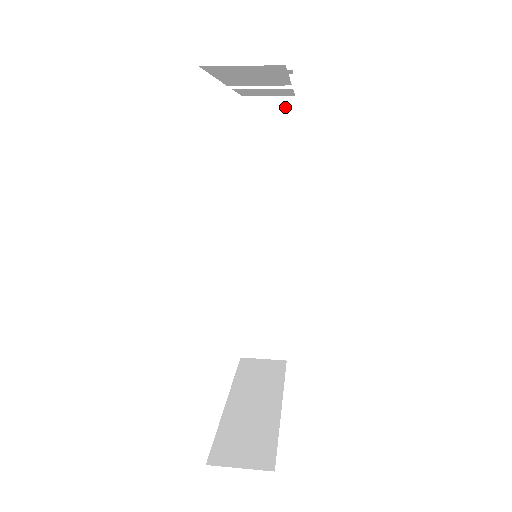
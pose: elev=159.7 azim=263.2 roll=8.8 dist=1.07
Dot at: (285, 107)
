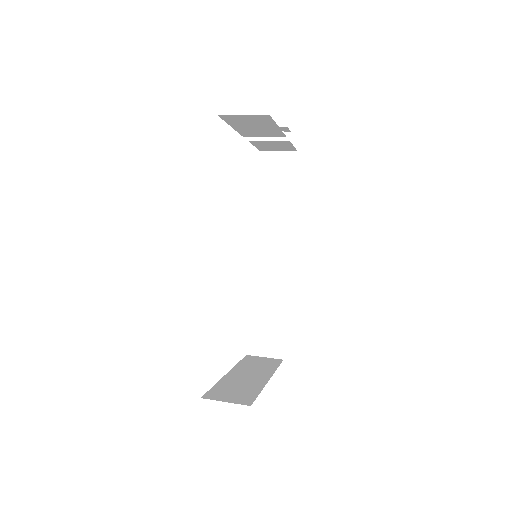
Dot at: (290, 159)
